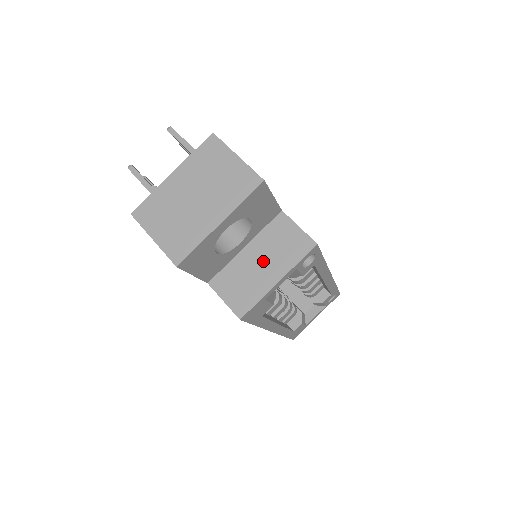
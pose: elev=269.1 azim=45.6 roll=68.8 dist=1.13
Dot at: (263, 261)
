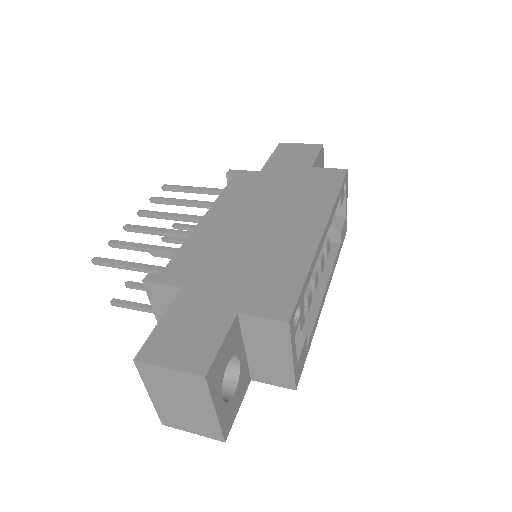
Dot at: (267, 352)
